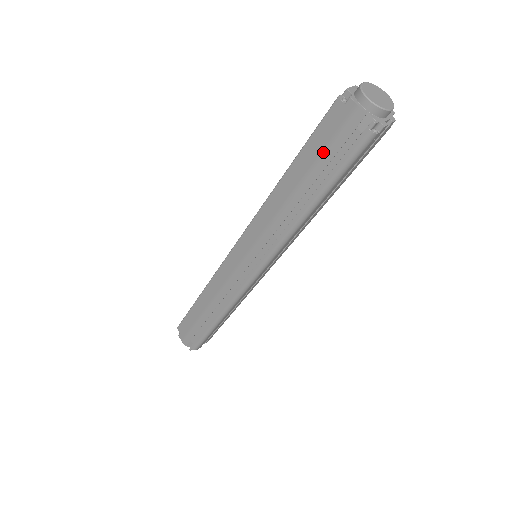
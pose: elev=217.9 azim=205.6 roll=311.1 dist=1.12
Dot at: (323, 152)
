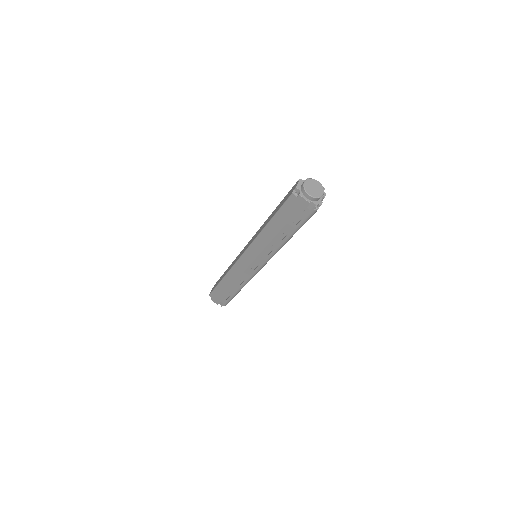
Dot at: (289, 217)
